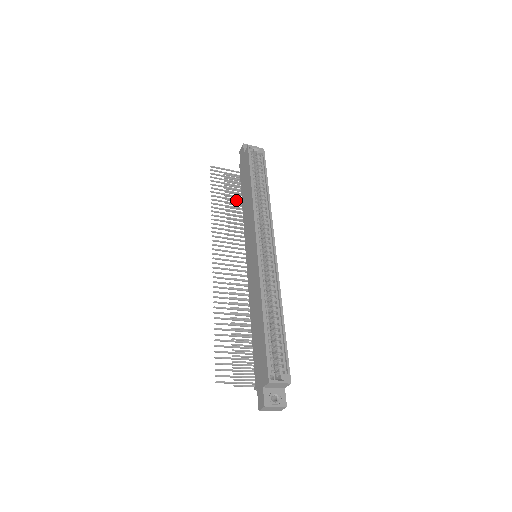
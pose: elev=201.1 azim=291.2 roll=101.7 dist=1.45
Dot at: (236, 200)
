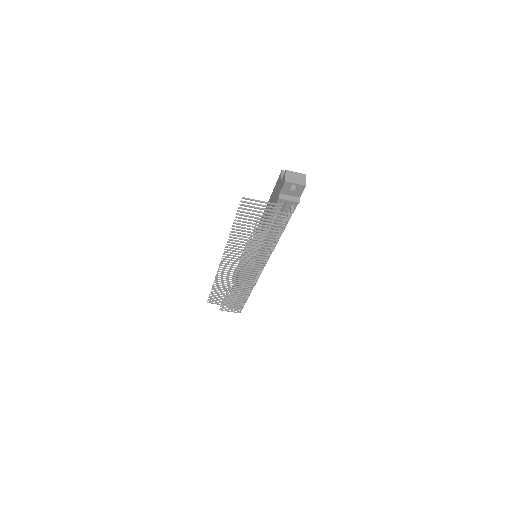
Dot at: occluded
